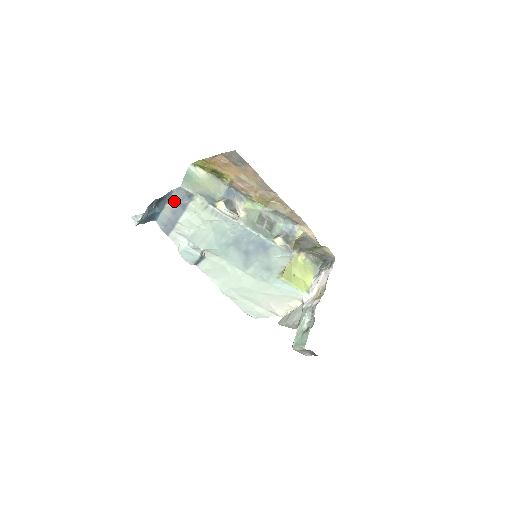
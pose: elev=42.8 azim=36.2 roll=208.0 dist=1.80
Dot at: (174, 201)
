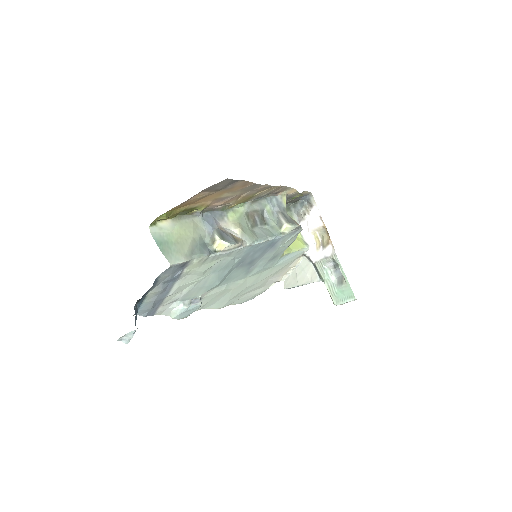
Dot at: (160, 283)
